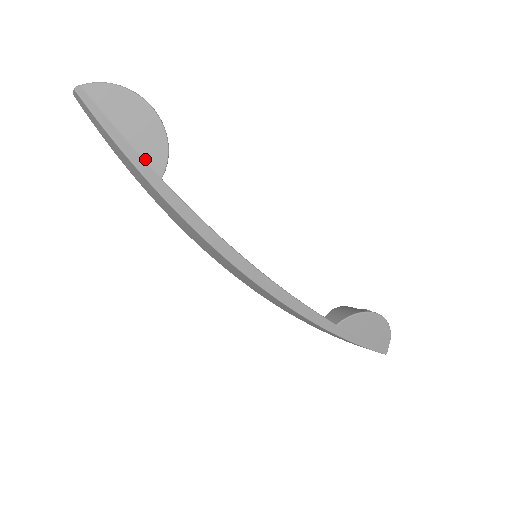
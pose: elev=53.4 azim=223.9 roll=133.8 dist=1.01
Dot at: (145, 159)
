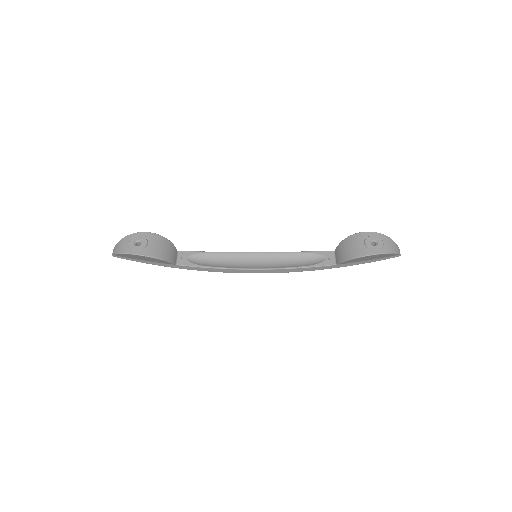
Dot at: (162, 263)
